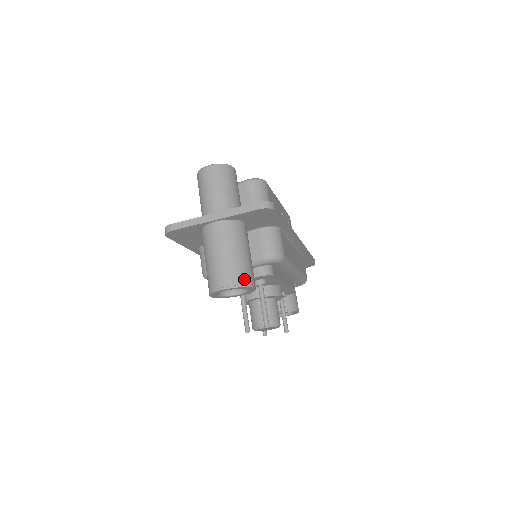
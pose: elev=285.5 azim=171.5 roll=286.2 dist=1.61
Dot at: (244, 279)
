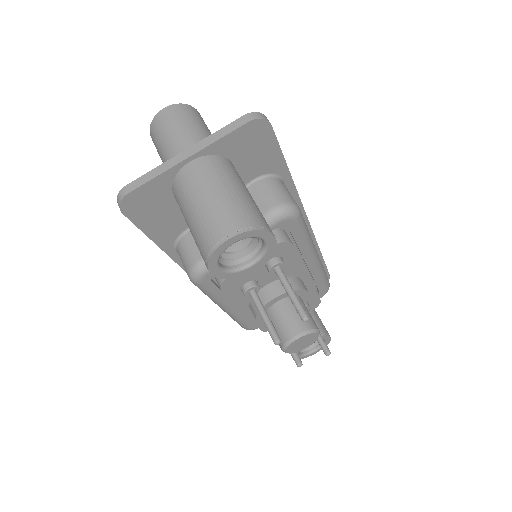
Dot at: (255, 220)
